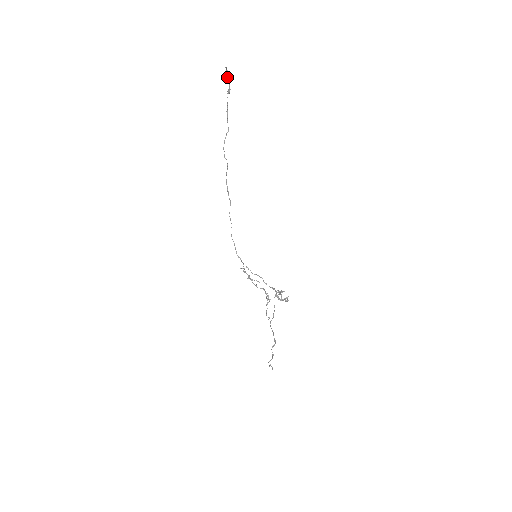
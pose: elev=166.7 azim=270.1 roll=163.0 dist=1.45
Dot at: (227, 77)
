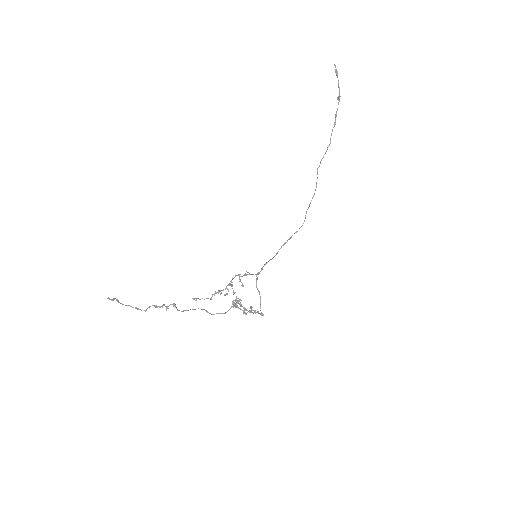
Dot at: occluded
